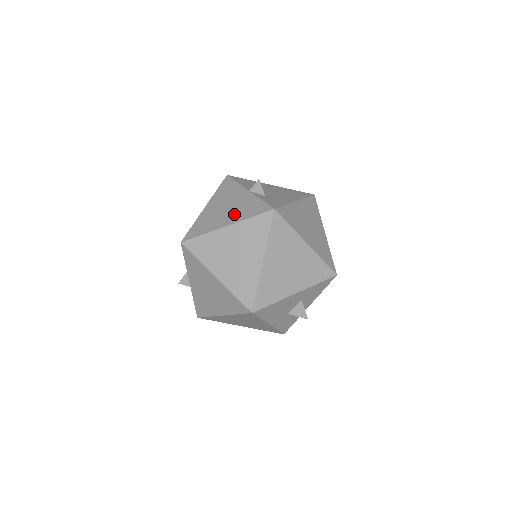
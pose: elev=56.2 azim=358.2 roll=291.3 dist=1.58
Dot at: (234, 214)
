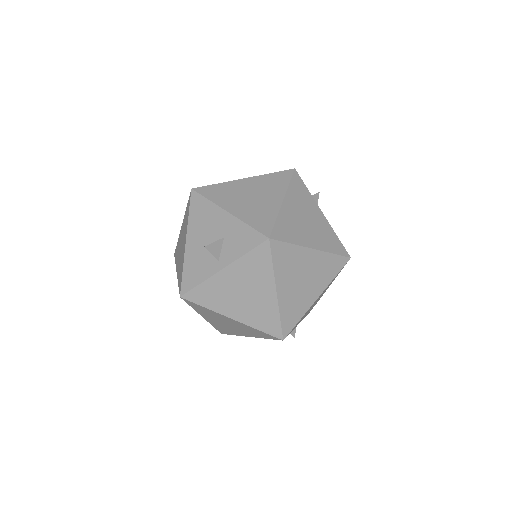
Dot at: occluded
